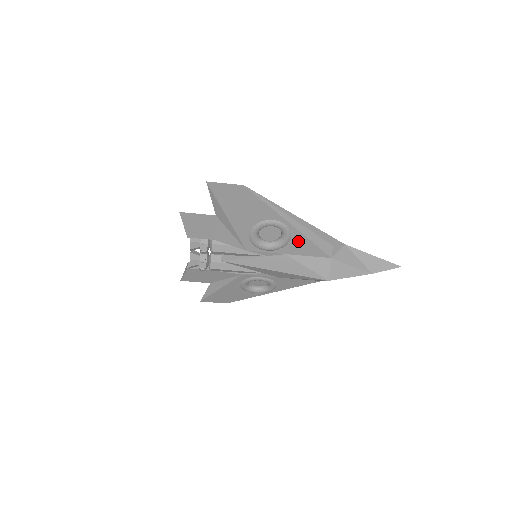
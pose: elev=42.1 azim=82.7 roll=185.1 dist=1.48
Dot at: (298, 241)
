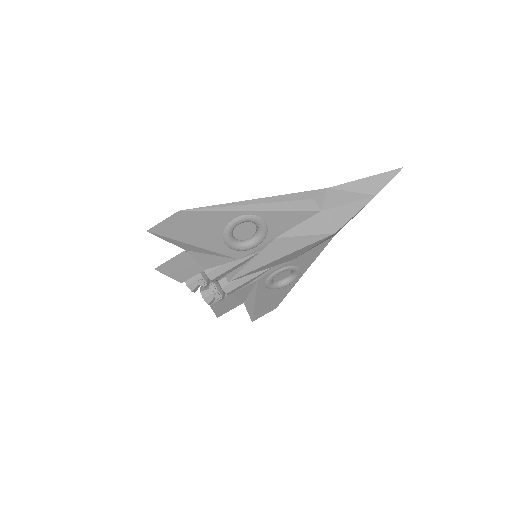
Dot at: (275, 219)
